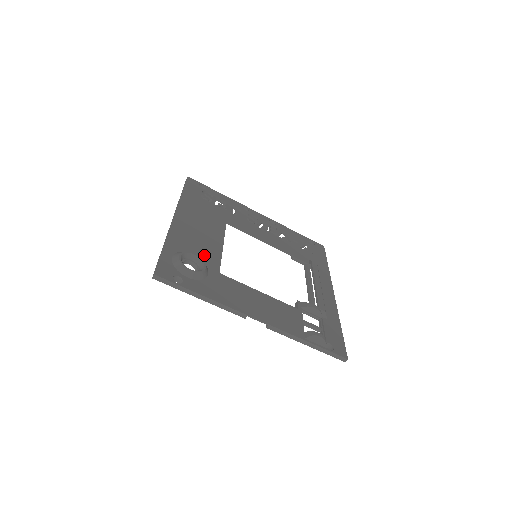
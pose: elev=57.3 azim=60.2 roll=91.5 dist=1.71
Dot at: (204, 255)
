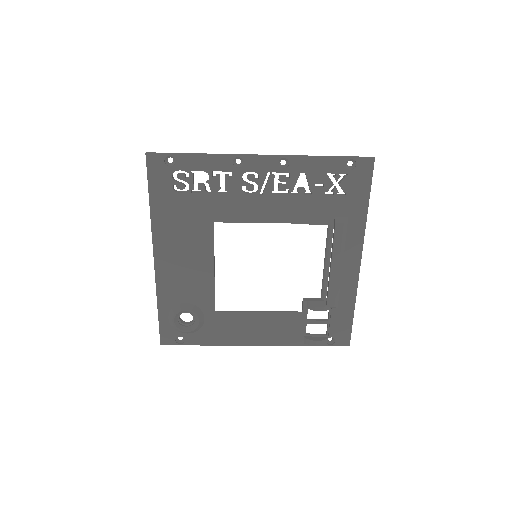
Dot at: (196, 297)
